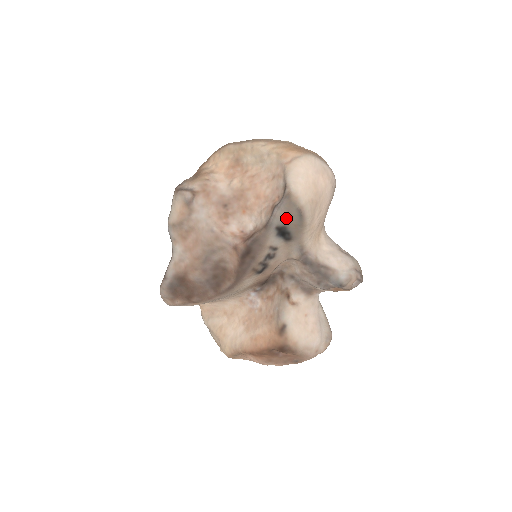
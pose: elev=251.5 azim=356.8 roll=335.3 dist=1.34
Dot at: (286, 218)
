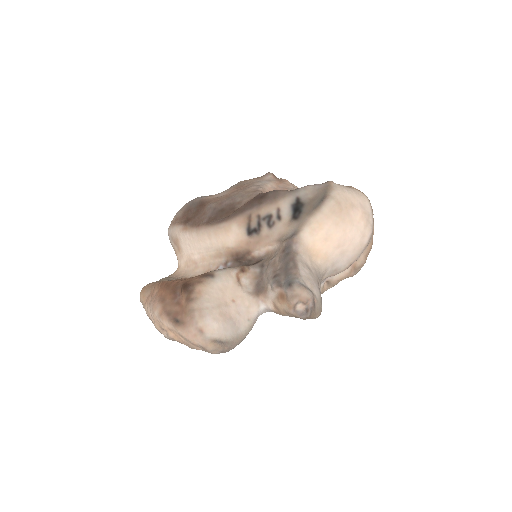
Dot at: (311, 198)
